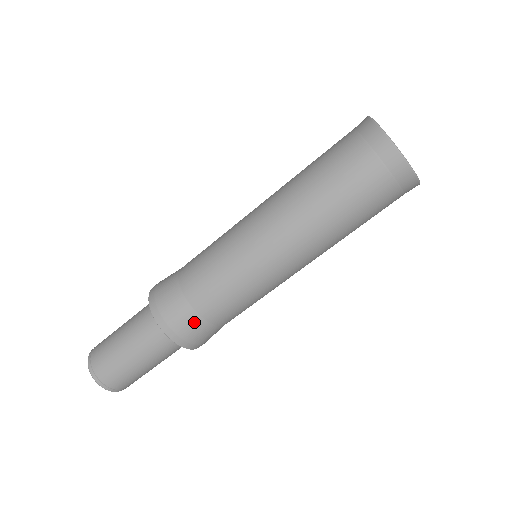
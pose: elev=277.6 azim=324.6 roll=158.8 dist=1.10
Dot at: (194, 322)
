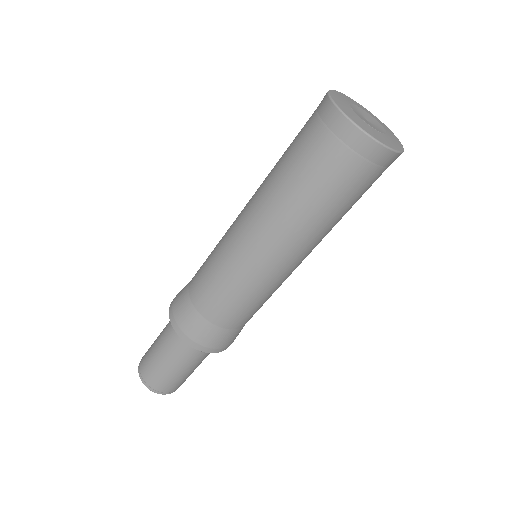
Dot at: (231, 335)
